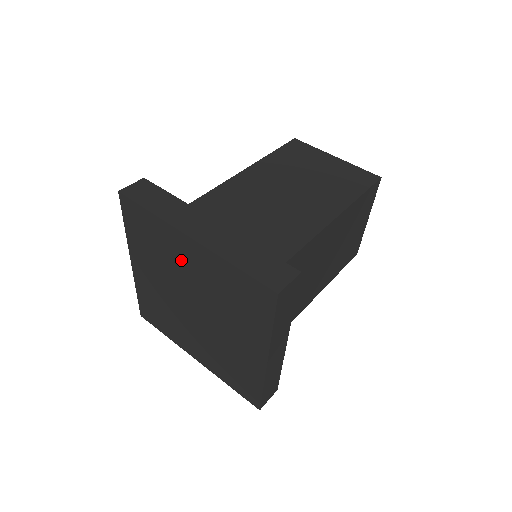
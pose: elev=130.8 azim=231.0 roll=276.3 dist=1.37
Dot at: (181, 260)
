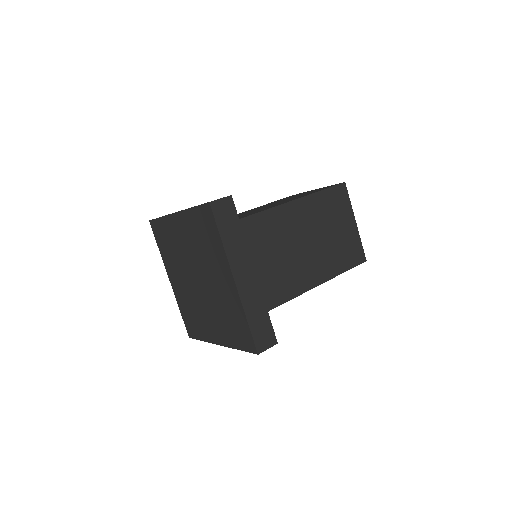
Dot at: (216, 270)
